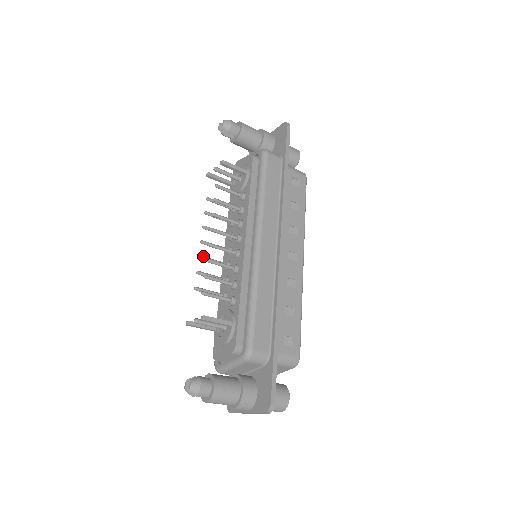
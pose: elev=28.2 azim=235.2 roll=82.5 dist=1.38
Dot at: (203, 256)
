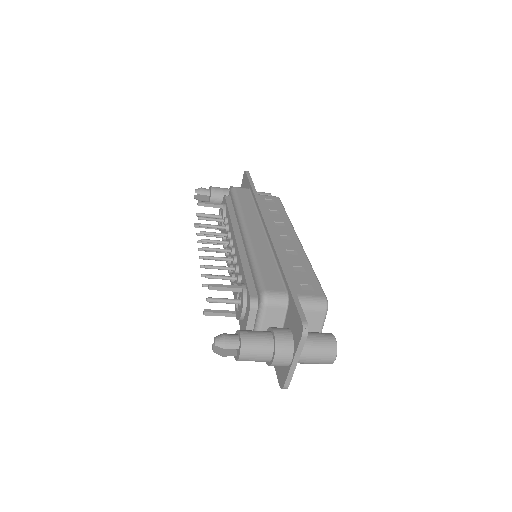
Dot at: occluded
